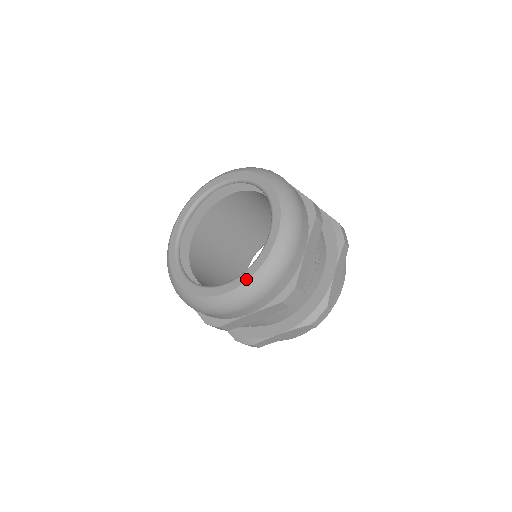
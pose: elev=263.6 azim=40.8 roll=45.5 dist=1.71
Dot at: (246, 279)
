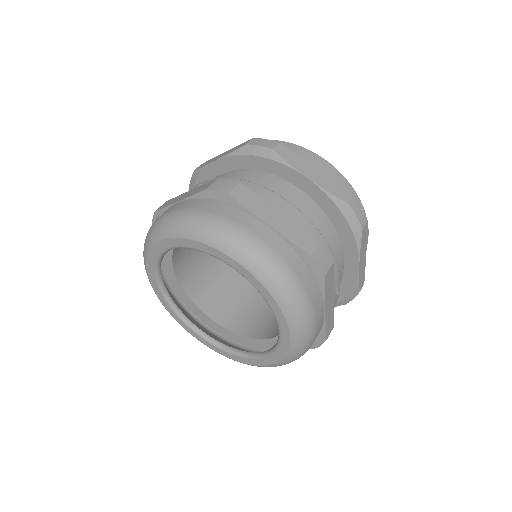
Dot at: (273, 363)
